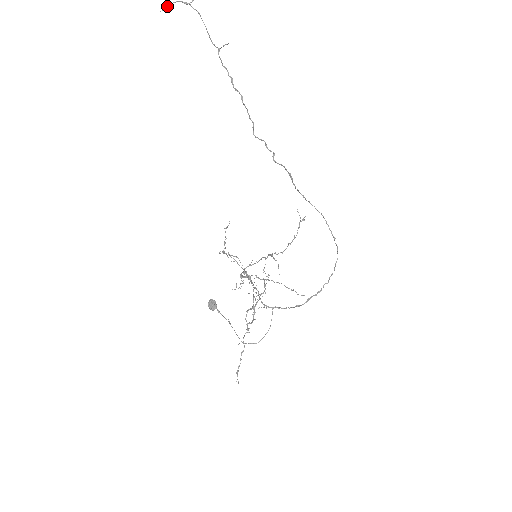
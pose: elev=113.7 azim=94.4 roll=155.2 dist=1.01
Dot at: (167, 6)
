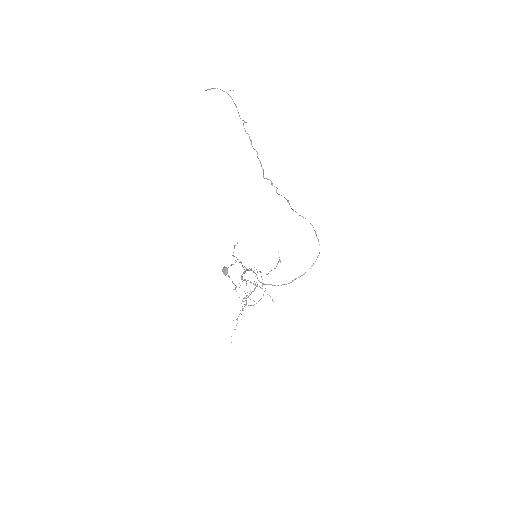
Dot at: occluded
